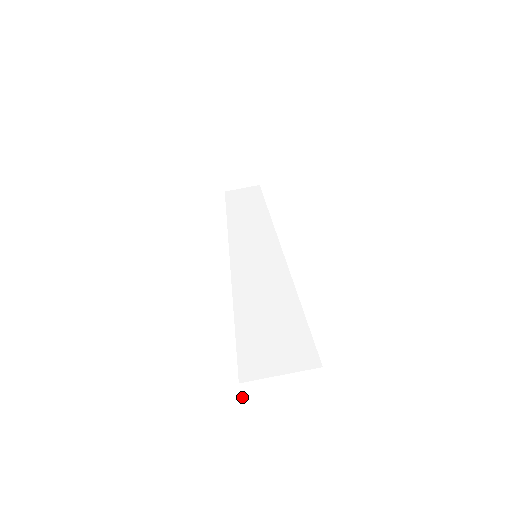
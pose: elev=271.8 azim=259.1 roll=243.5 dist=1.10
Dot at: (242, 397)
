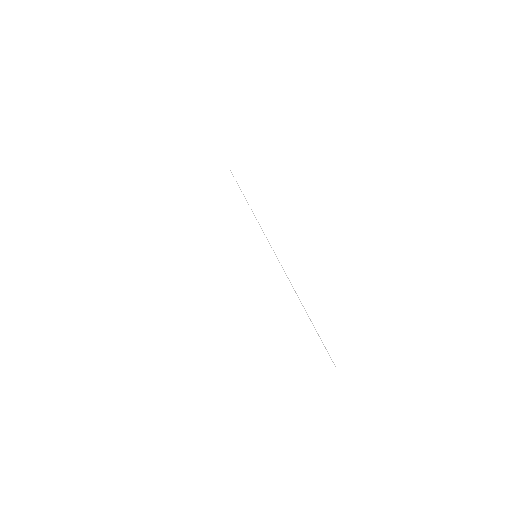
Dot at: occluded
